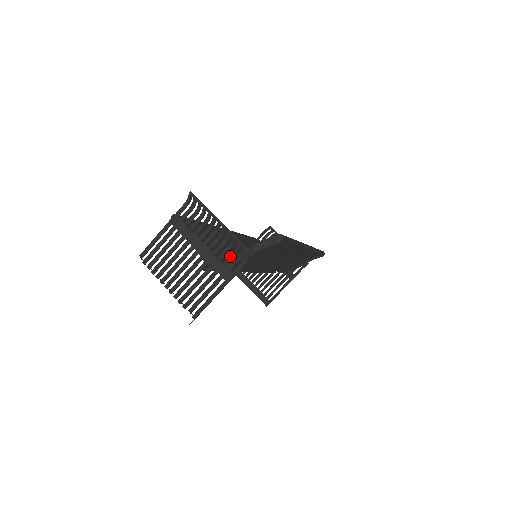
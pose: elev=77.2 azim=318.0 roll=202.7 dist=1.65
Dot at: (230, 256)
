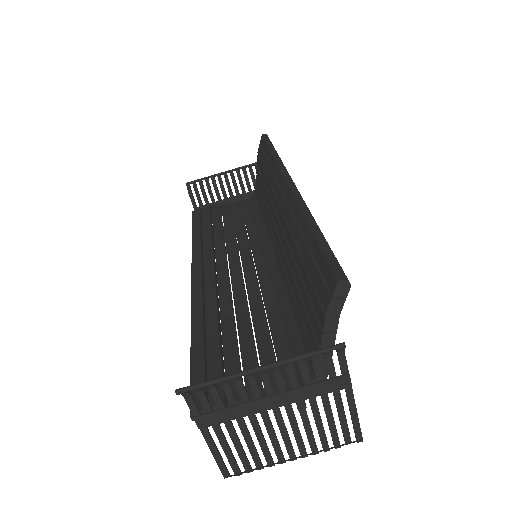
Dot at: (316, 369)
